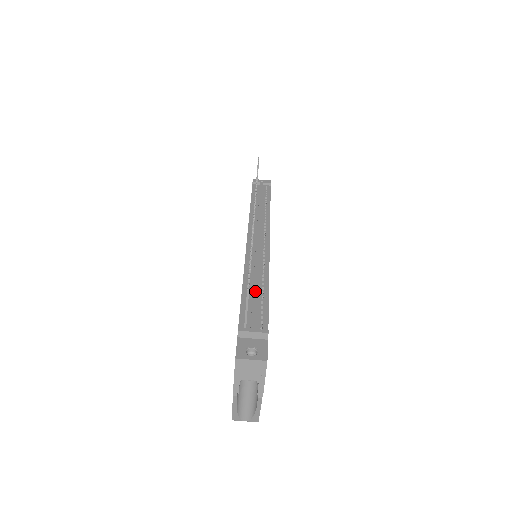
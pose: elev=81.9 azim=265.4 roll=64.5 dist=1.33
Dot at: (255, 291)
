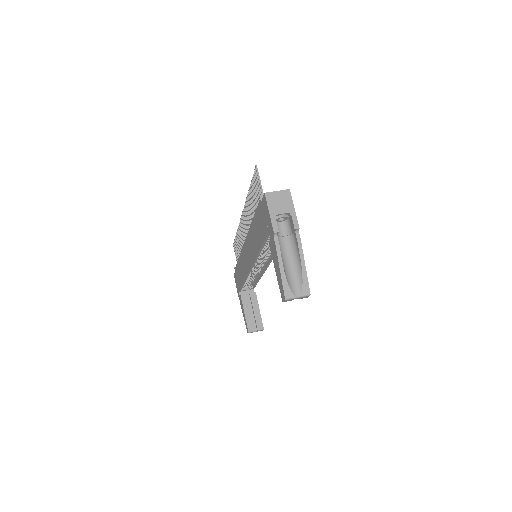
Dot at: occluded
